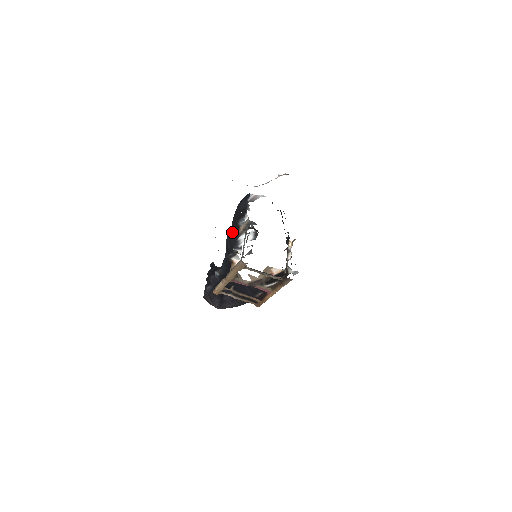
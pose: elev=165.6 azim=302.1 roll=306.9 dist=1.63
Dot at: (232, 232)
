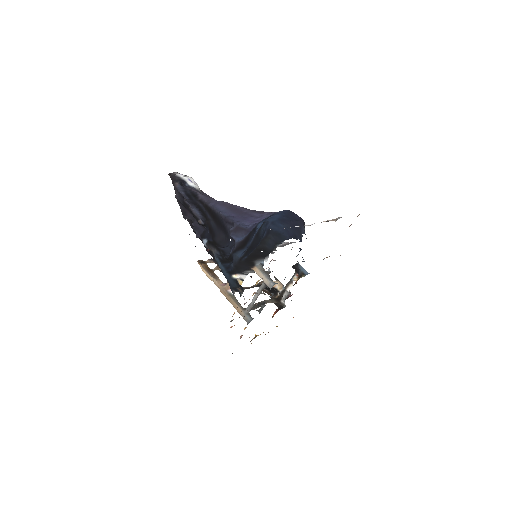
Dot at: (244, 262)
